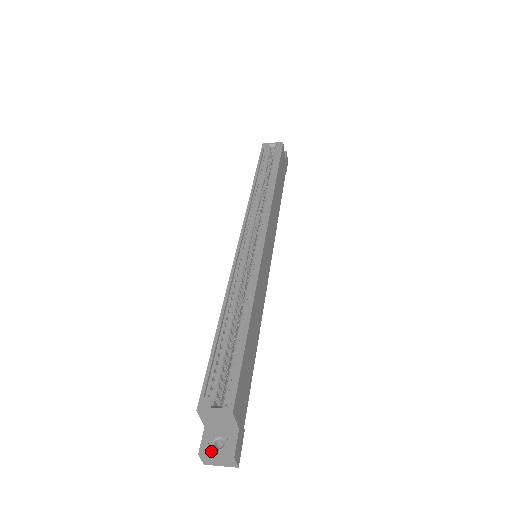
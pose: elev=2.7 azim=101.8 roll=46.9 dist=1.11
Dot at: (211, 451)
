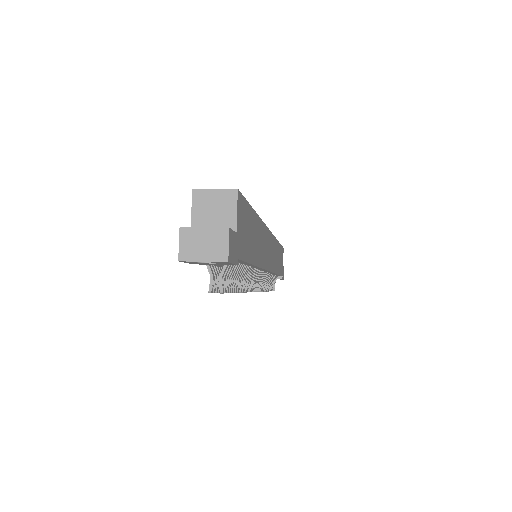
Dot at: (198, 228)
